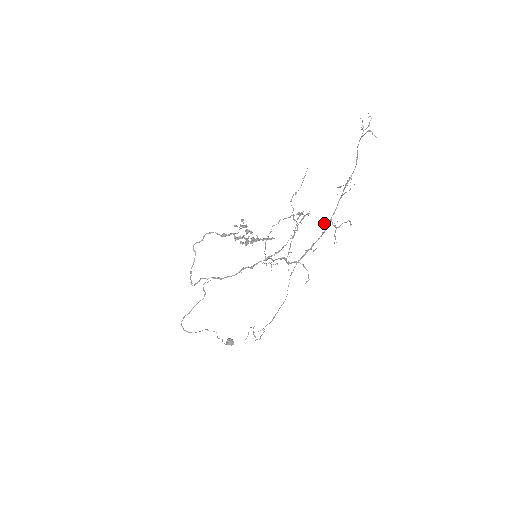
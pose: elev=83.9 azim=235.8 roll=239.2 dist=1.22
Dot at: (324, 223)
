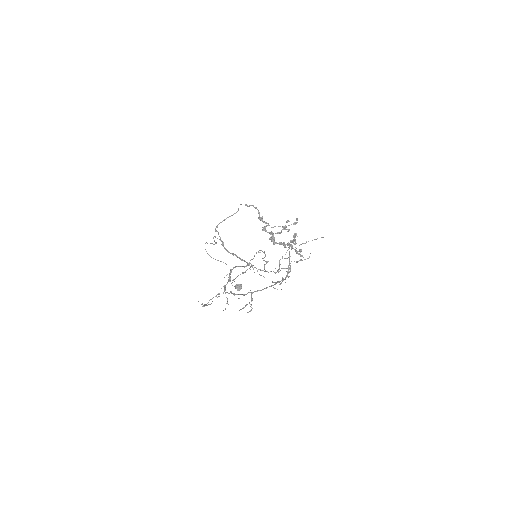
Dot at: occluded
